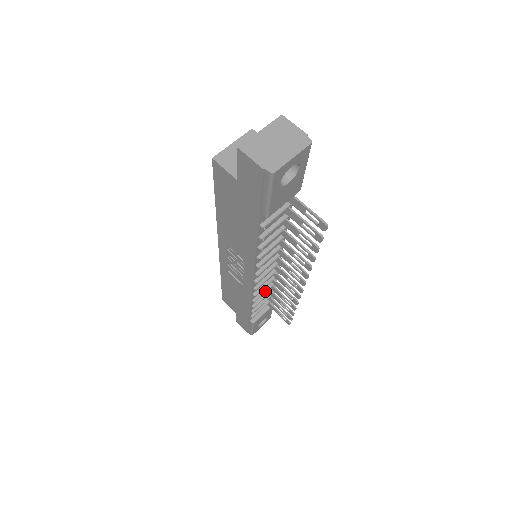
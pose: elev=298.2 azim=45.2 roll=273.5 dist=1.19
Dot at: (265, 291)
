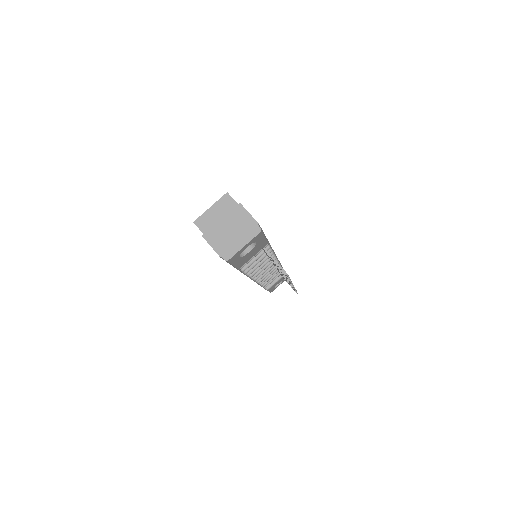
Dot at: (270, 275)
